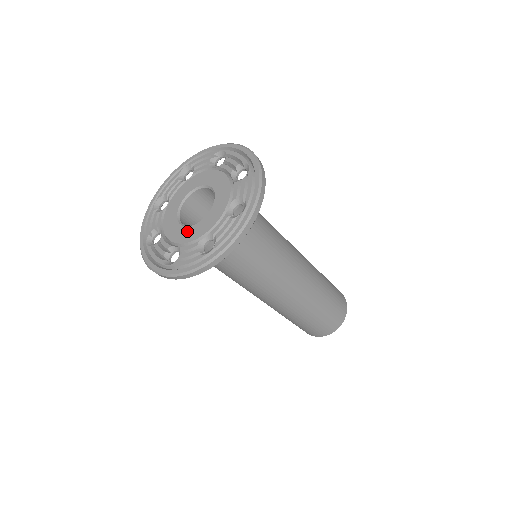
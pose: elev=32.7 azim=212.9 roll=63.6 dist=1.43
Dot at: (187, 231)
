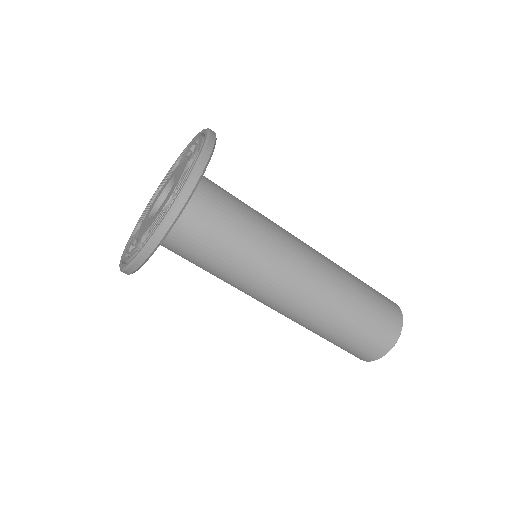
Dot at: (146, 225)
